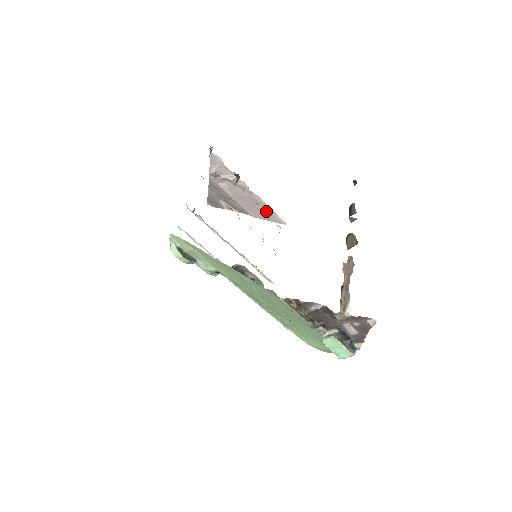
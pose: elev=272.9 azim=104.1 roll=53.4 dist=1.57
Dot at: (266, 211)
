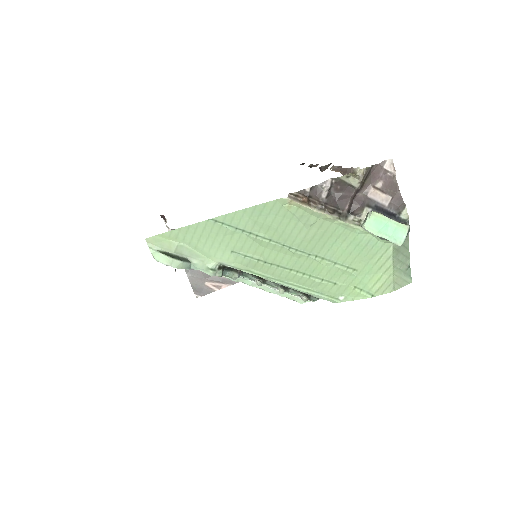
Dot at: occluded
